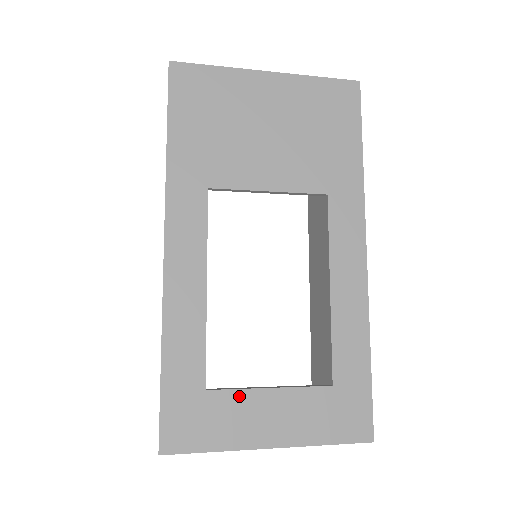
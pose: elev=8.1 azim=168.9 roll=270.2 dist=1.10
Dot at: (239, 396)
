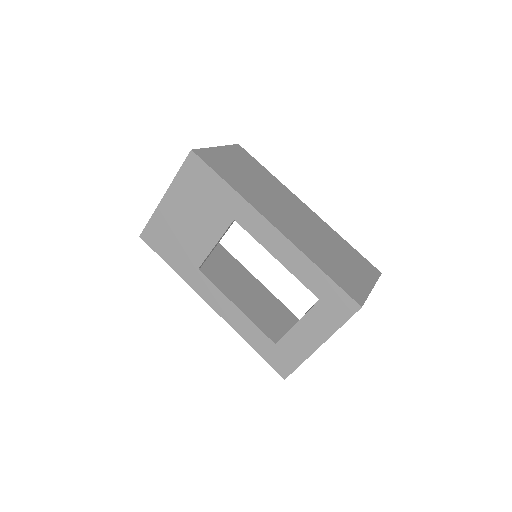
Dot at: (289, 336)
